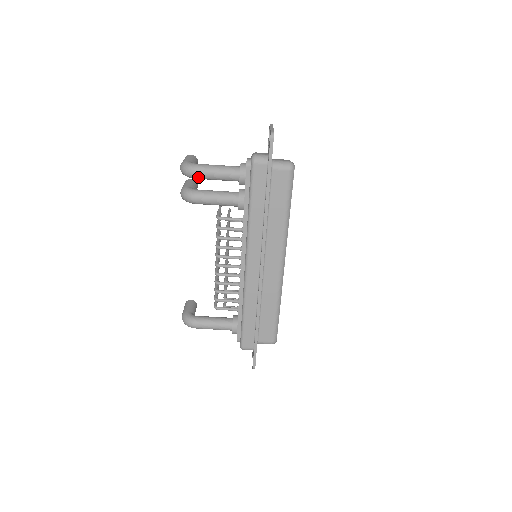
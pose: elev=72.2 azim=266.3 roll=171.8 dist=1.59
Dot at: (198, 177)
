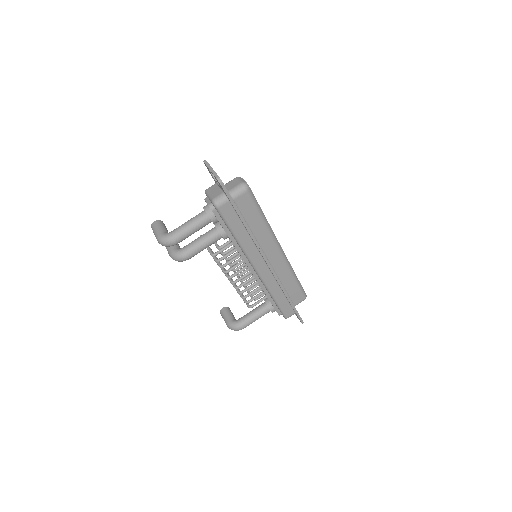
Dot at: (179, 242)
